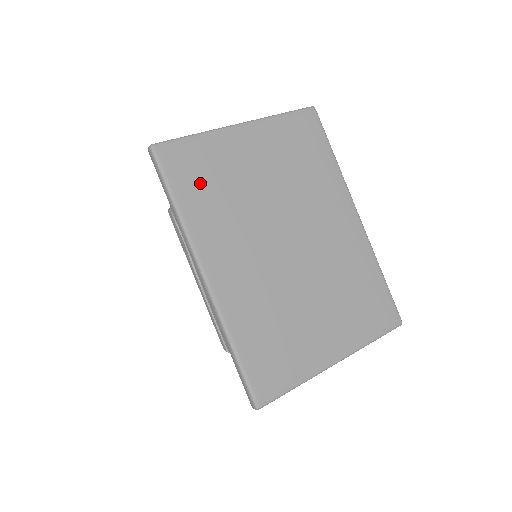
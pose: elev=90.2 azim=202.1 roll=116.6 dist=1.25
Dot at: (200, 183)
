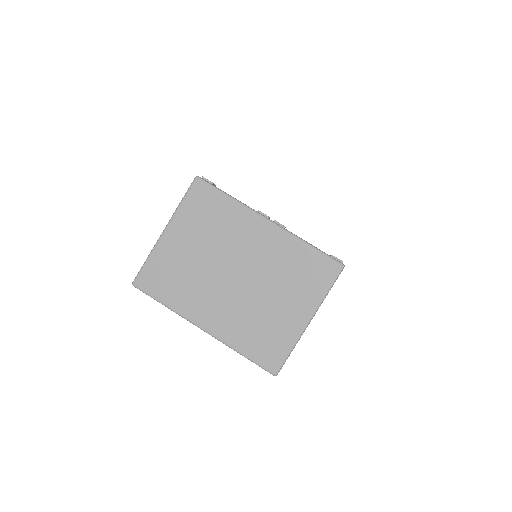
Dot at: (167, 283)
